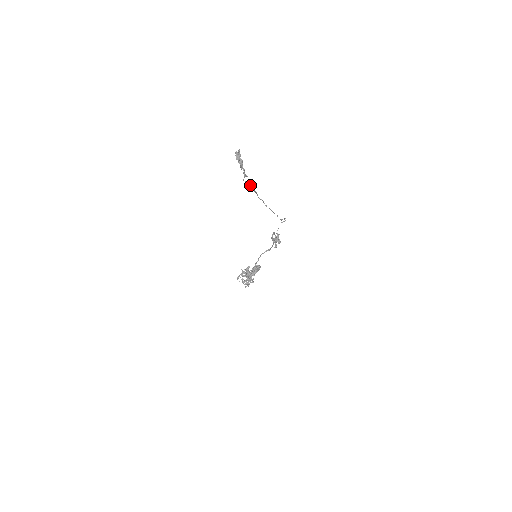
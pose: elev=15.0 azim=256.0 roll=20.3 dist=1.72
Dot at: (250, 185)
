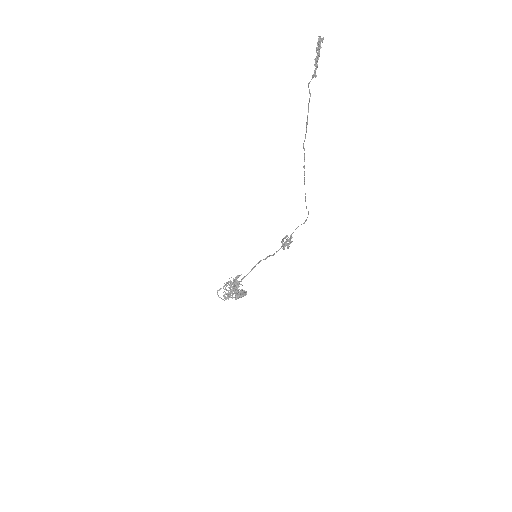
Dot at: occluded
